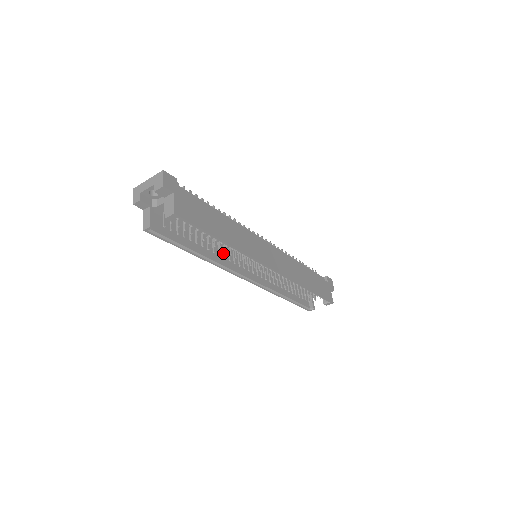
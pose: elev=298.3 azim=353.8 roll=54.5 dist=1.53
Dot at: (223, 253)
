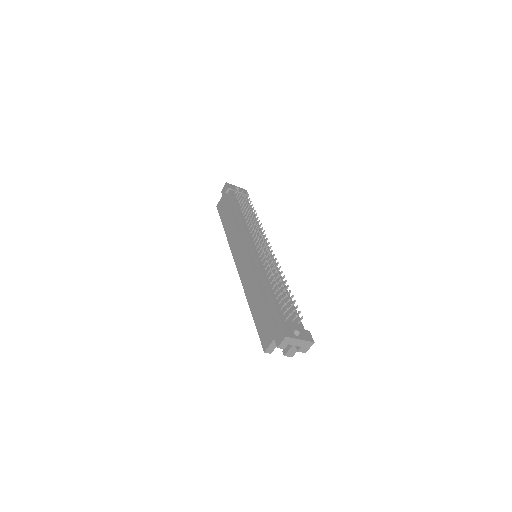
Dot at: occluded
